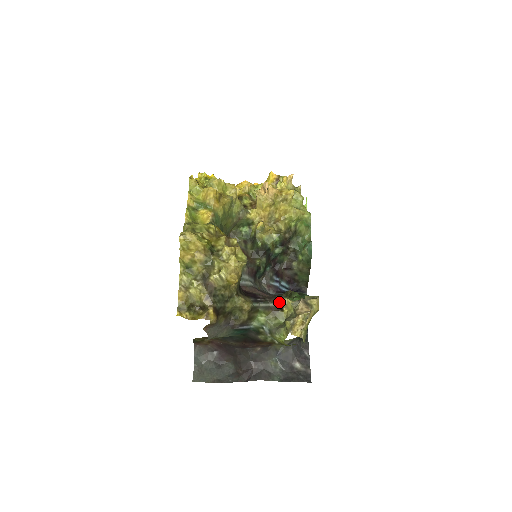
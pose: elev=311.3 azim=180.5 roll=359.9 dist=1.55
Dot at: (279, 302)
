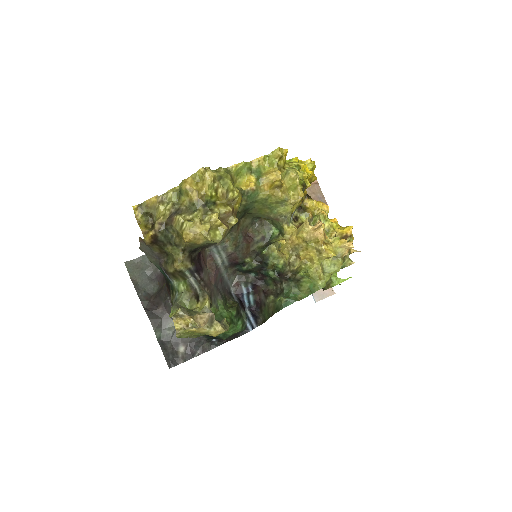
Dot at: (203, 295)
